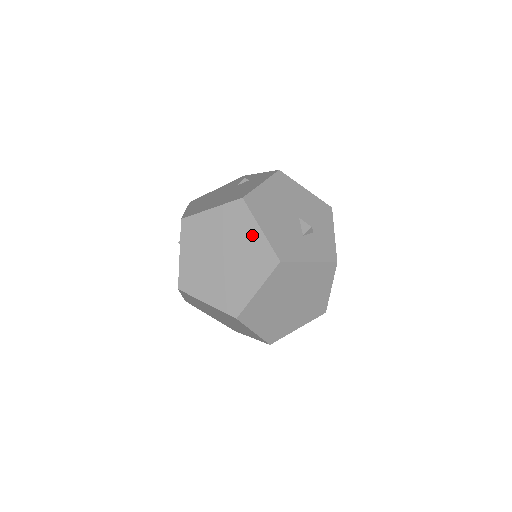
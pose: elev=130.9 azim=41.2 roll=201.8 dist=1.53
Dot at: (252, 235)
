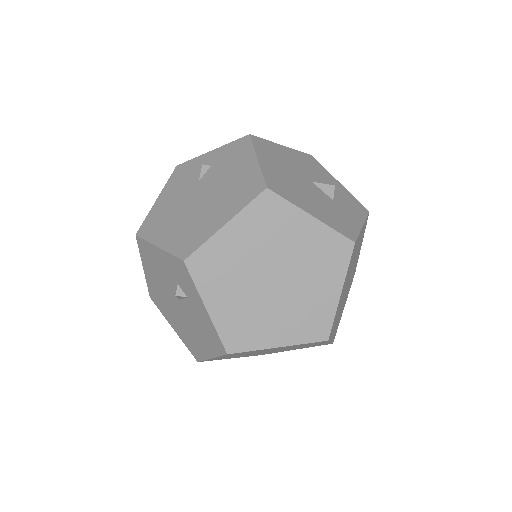
Dot at: (303, 229)
